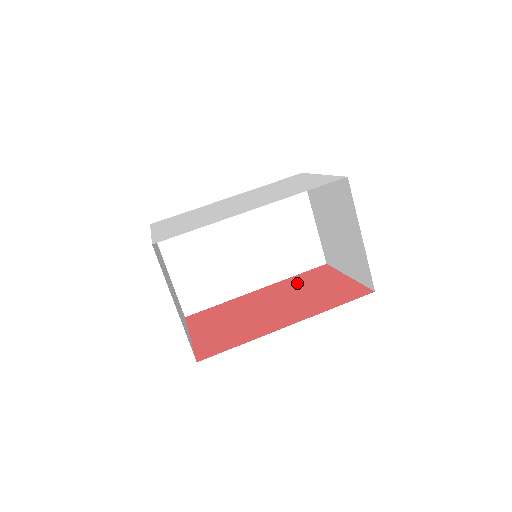
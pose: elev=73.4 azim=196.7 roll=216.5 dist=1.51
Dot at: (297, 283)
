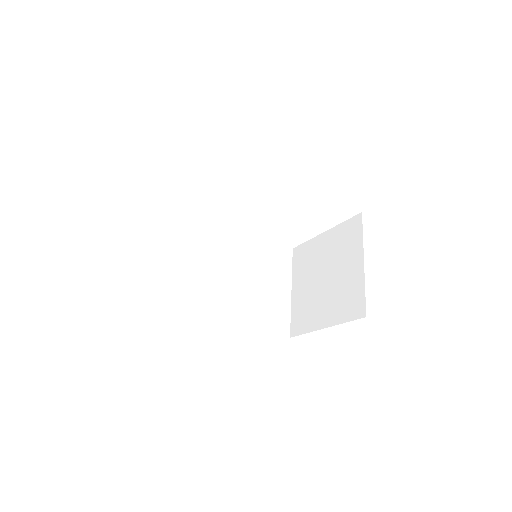
Dot at: occluded
